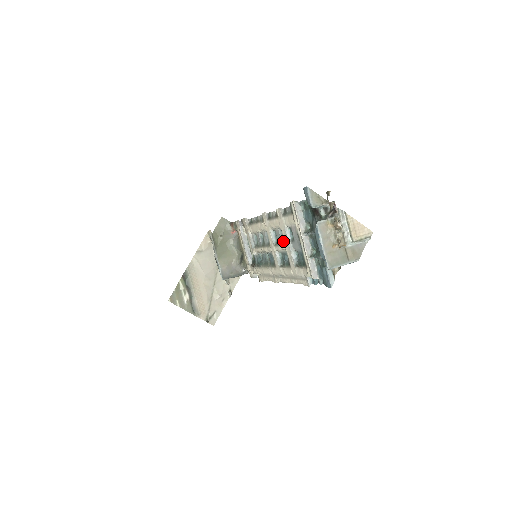
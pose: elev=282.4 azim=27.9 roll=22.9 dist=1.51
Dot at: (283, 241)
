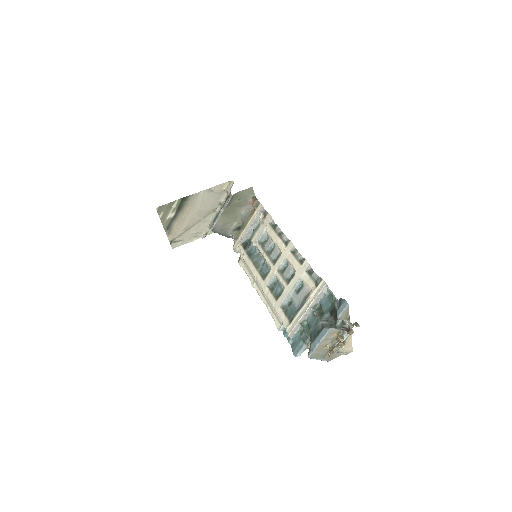
Dot at: (288, 280)
